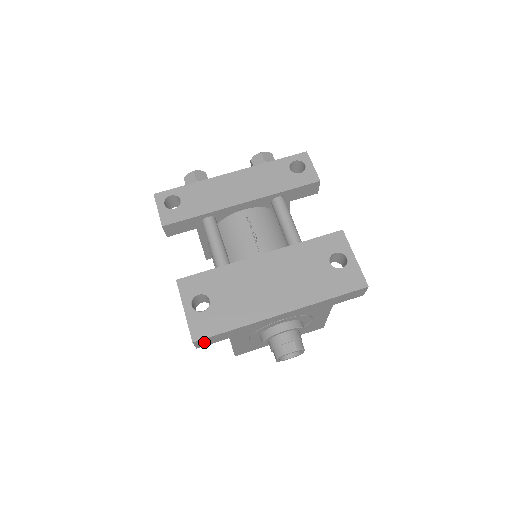
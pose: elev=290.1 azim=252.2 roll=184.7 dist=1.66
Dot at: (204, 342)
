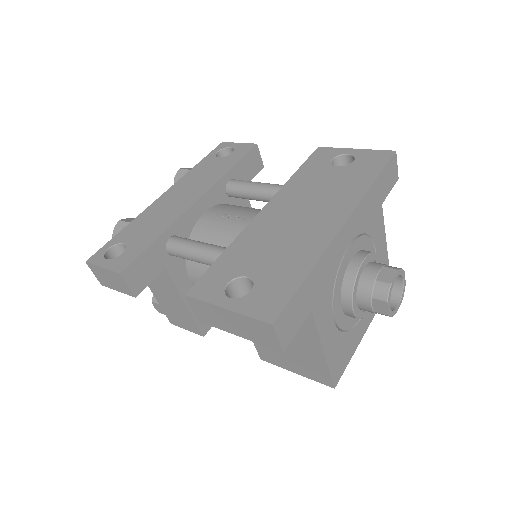
Dot at: (286, 325)
